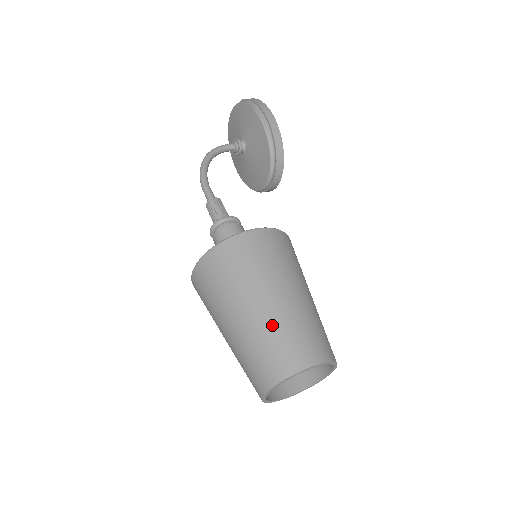
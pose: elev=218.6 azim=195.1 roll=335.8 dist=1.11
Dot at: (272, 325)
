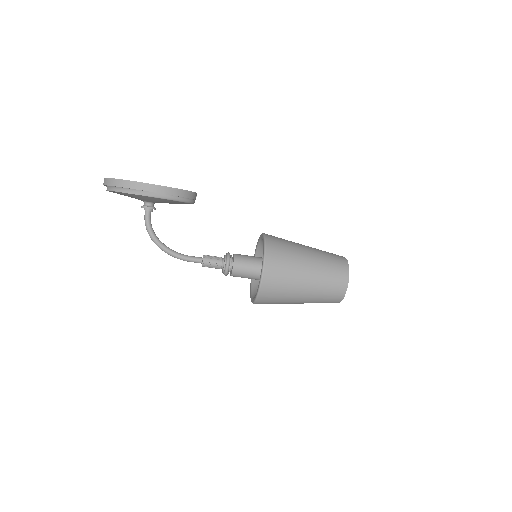
Dot at: (318, 293)
